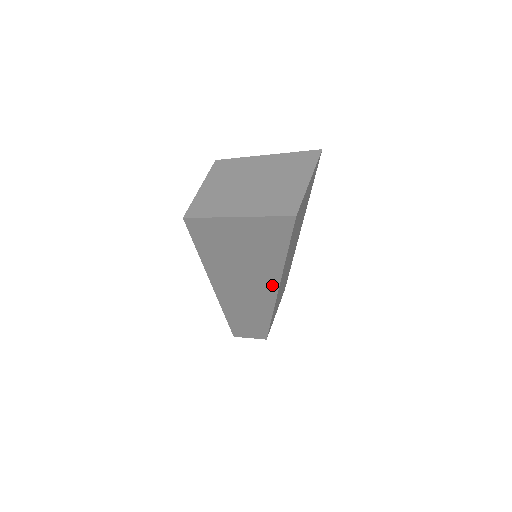
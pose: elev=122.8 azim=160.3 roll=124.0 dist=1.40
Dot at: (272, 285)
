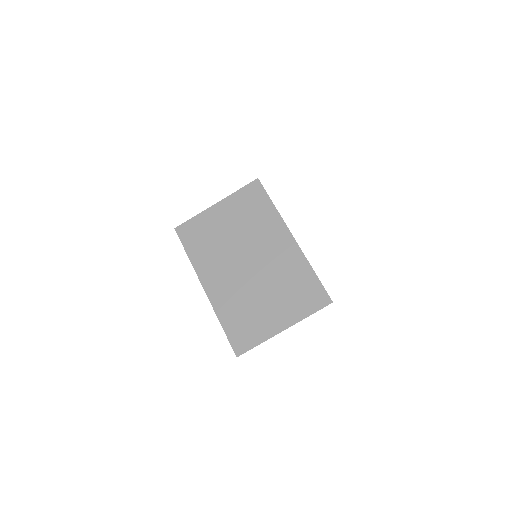
Dot at: occluded
